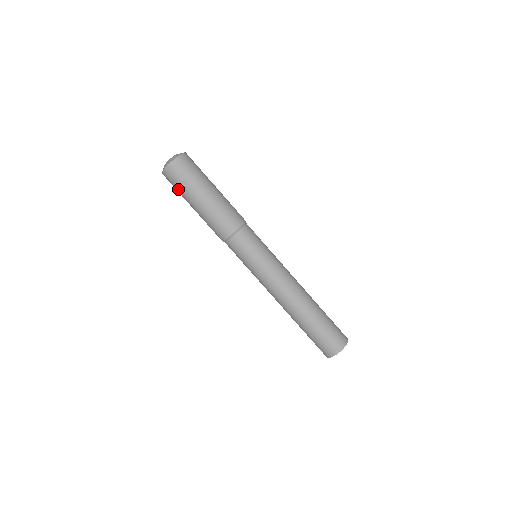
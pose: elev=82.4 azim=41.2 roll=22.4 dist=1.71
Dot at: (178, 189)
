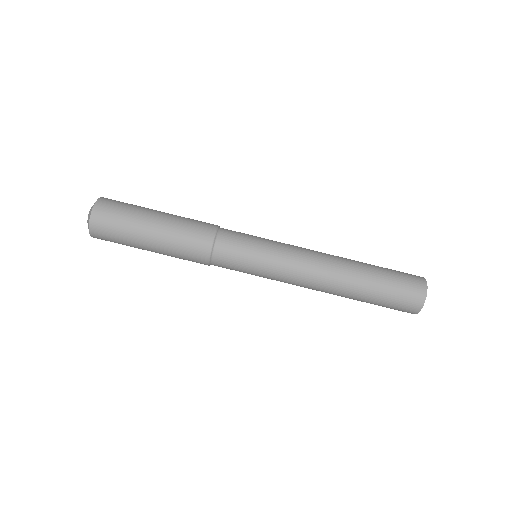
Dot at: (119, 231)
